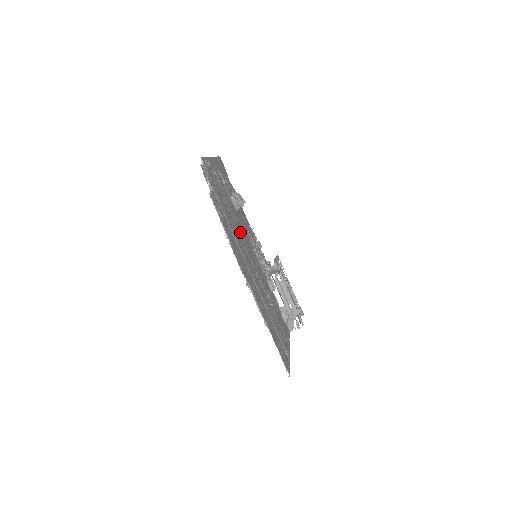
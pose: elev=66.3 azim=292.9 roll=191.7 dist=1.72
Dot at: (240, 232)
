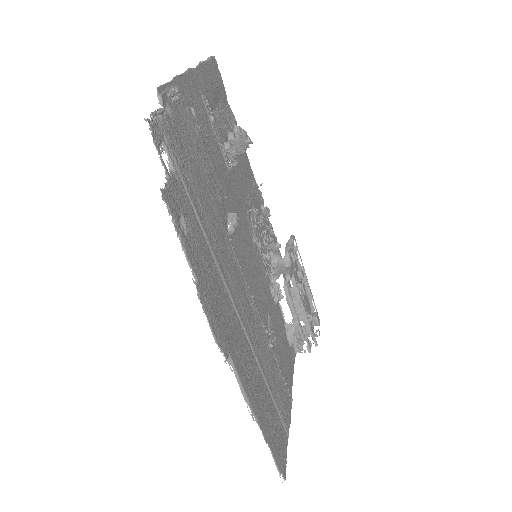
Dot at: (230, 228)
